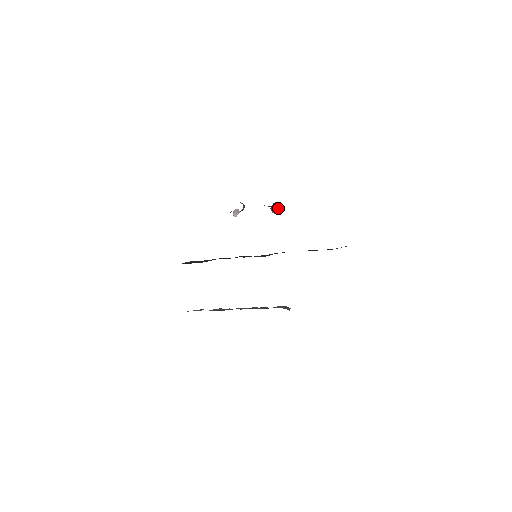
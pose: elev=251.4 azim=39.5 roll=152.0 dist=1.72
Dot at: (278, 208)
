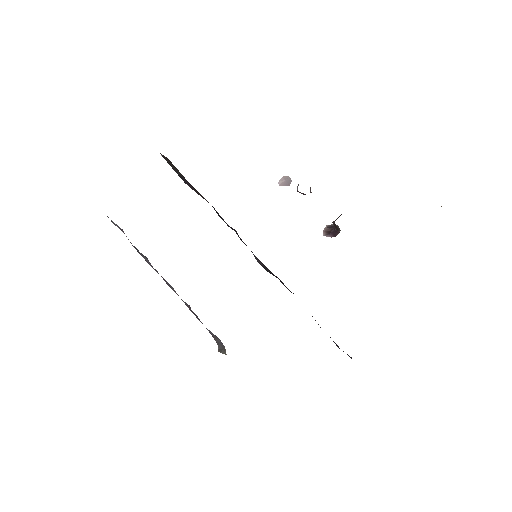
Dot at: (334, 236)
